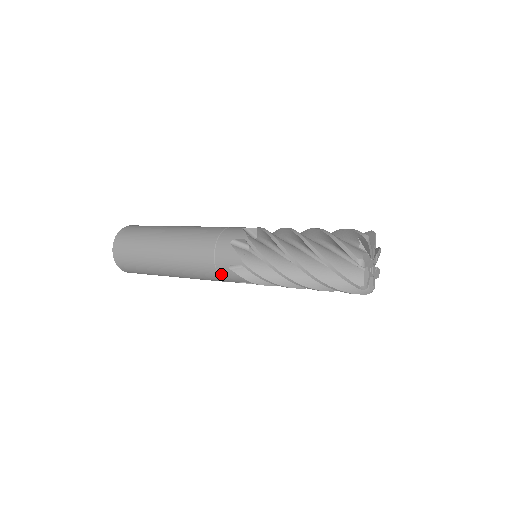
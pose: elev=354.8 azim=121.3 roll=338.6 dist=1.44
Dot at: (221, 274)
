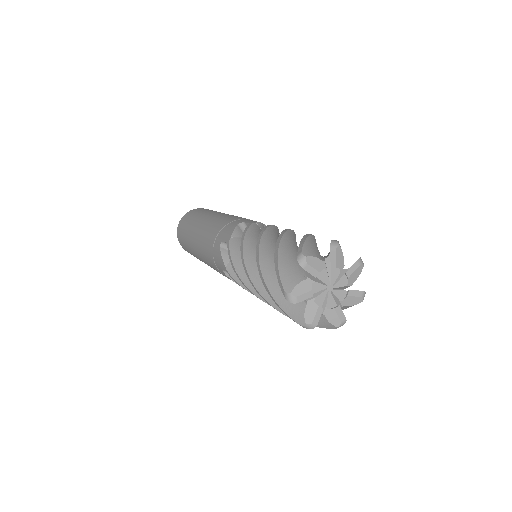
Dot at: occluded
